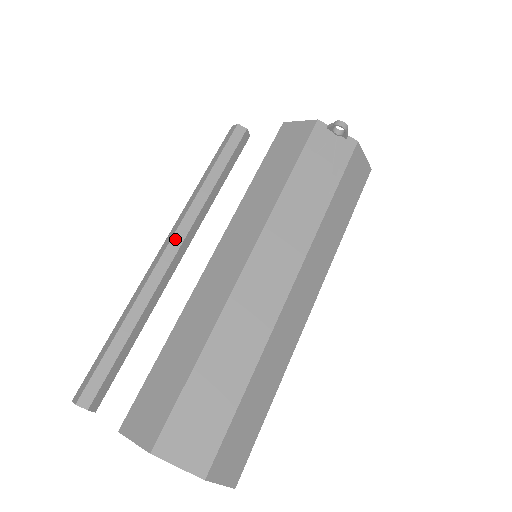
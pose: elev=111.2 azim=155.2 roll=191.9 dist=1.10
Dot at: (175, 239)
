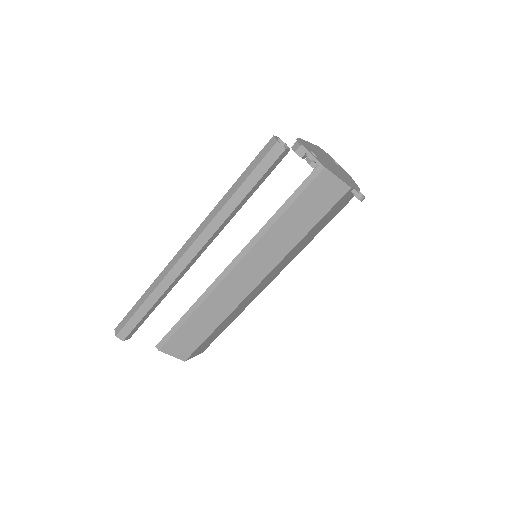
Dot at: (202, 249)
